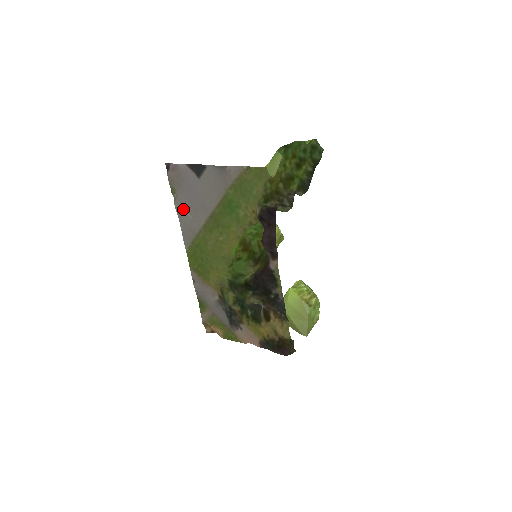
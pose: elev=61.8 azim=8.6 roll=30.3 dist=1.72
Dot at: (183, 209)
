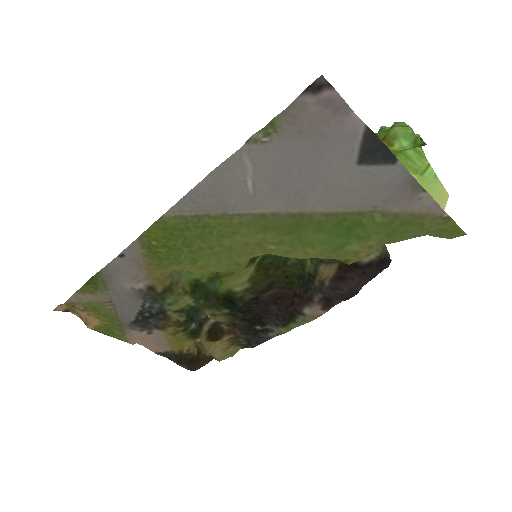
Dot at: (250, 167)
